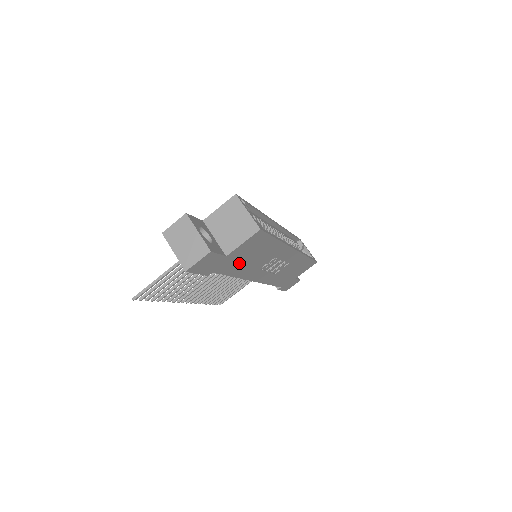
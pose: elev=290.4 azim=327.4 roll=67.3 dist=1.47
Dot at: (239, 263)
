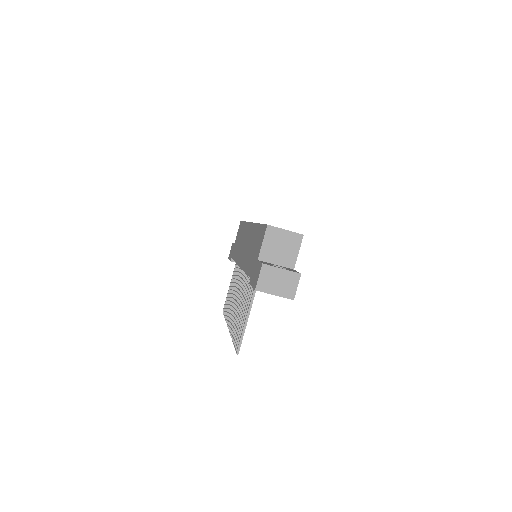
Dot at: occluded
